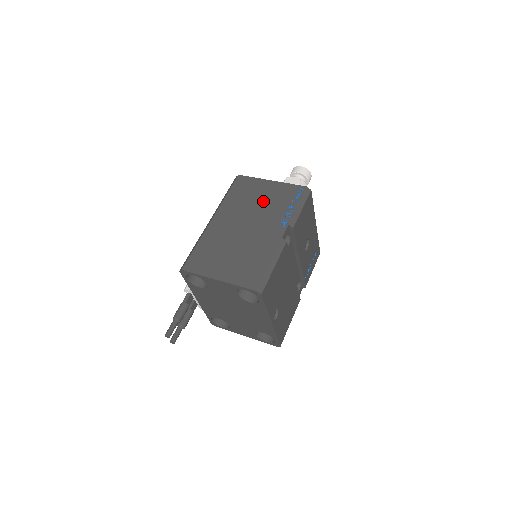
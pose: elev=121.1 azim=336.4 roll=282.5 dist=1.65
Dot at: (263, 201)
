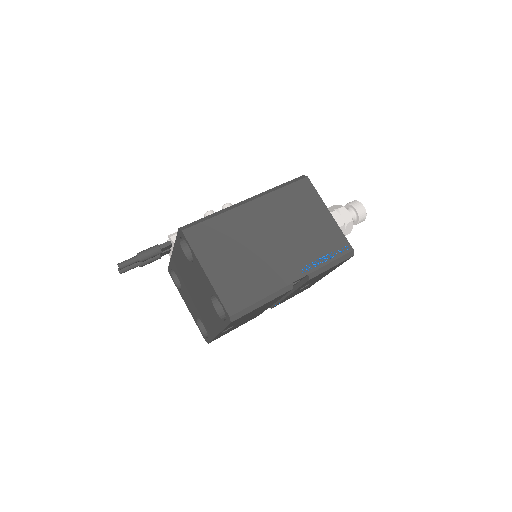
Dot at: (306, 228)
